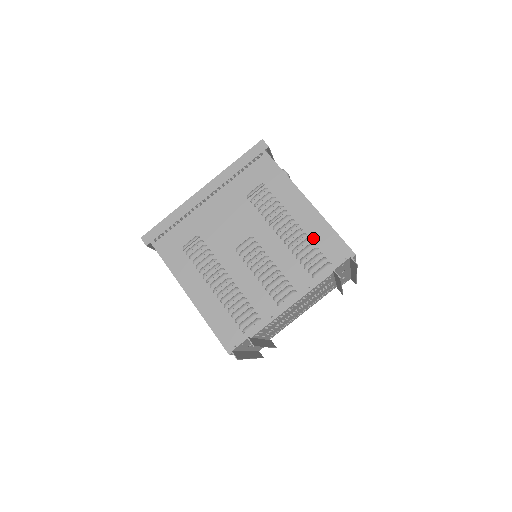
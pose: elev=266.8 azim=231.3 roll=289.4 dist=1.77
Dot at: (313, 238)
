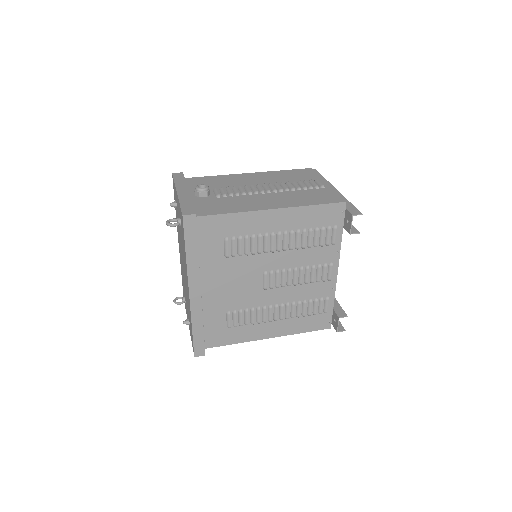
Dot at: (306, 226)
